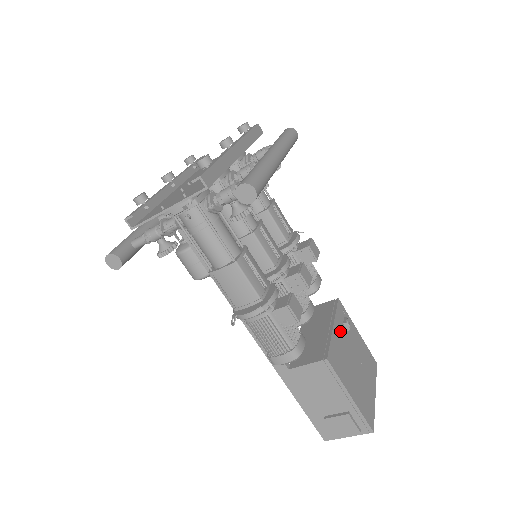
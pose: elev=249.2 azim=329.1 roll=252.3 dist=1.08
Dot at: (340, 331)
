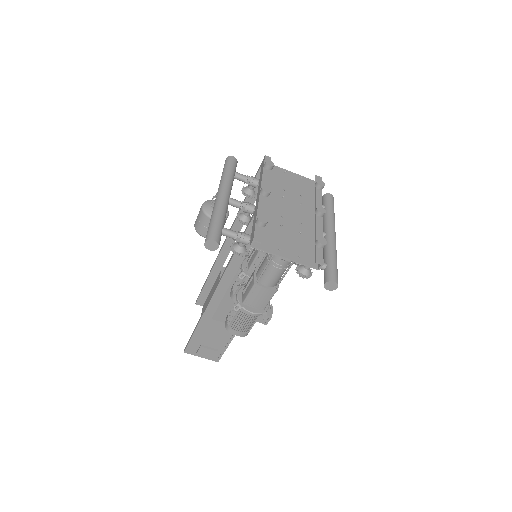
Dot at: occluded
